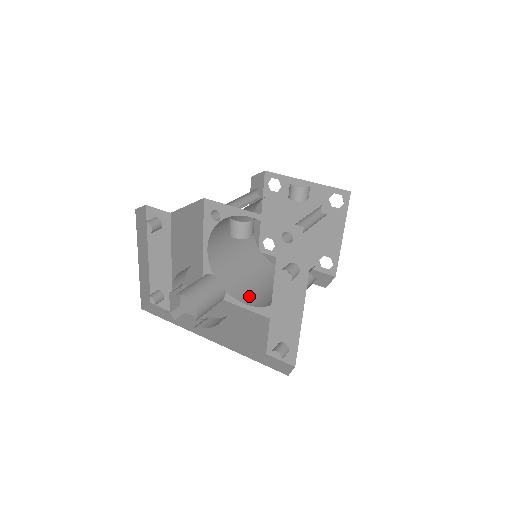
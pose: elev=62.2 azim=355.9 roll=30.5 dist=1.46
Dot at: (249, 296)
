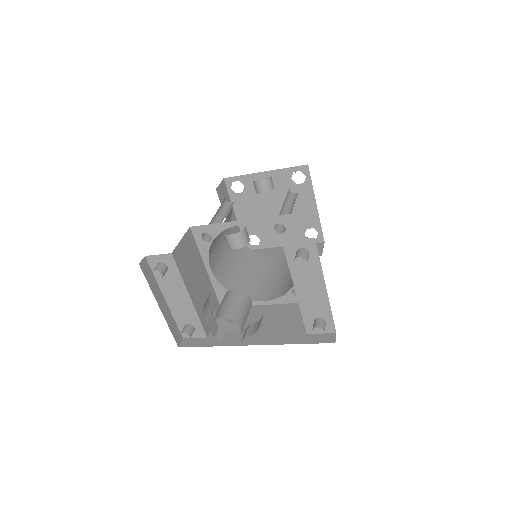
Dot at: (264, 293)
